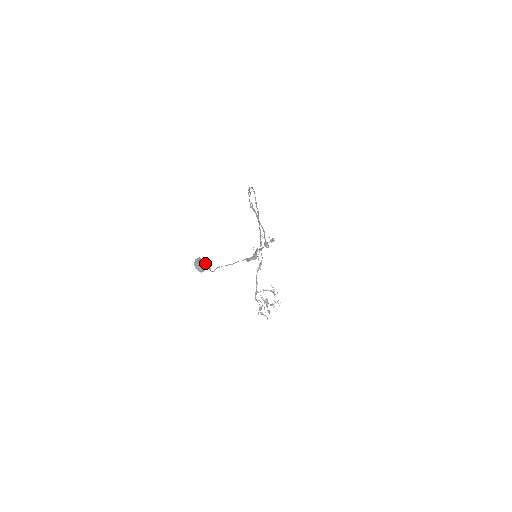
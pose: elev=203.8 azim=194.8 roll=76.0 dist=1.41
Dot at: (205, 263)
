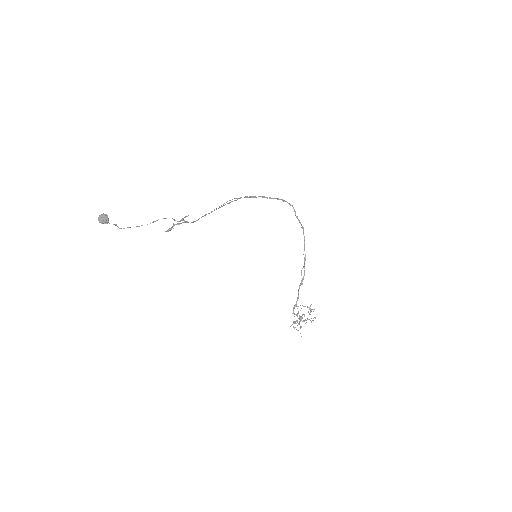
Dot at: (106, 217)
